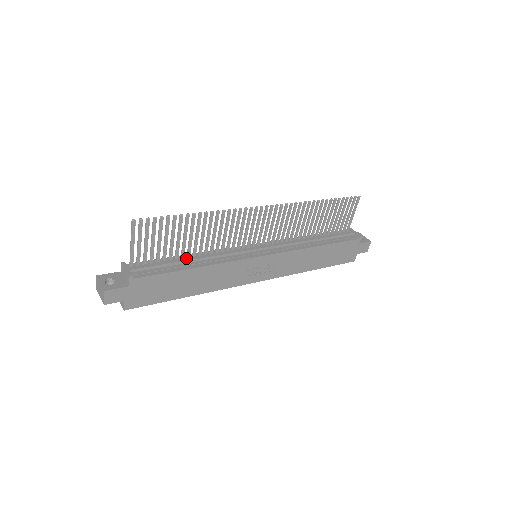
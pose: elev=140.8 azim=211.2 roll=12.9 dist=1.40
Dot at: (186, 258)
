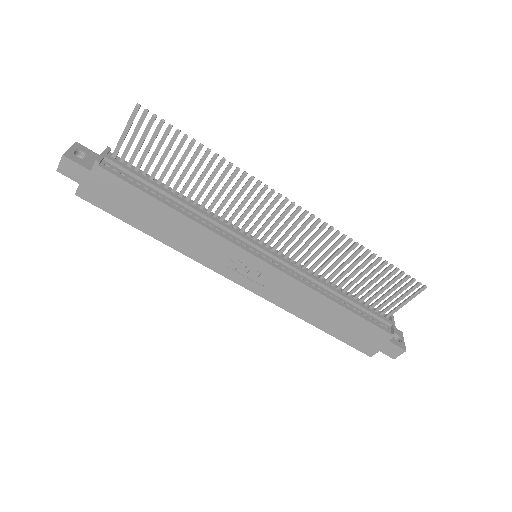
Dot at: (174, 194)
